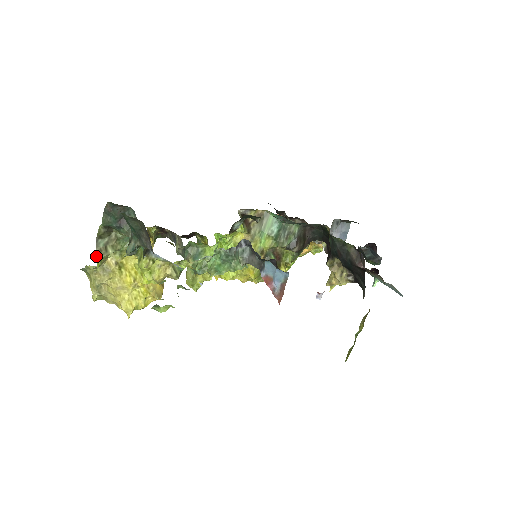
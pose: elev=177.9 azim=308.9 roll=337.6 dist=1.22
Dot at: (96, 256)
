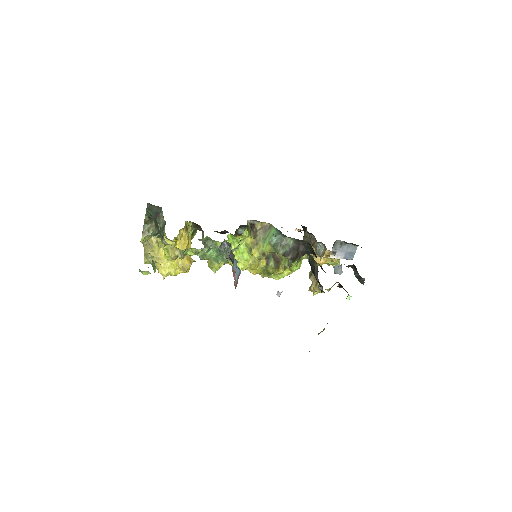
Dot at: (142, 234)
